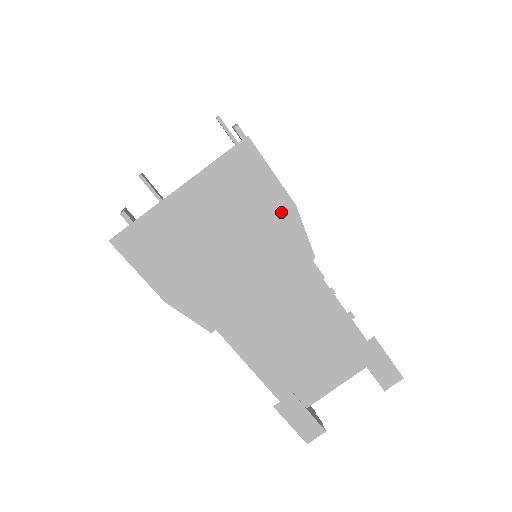
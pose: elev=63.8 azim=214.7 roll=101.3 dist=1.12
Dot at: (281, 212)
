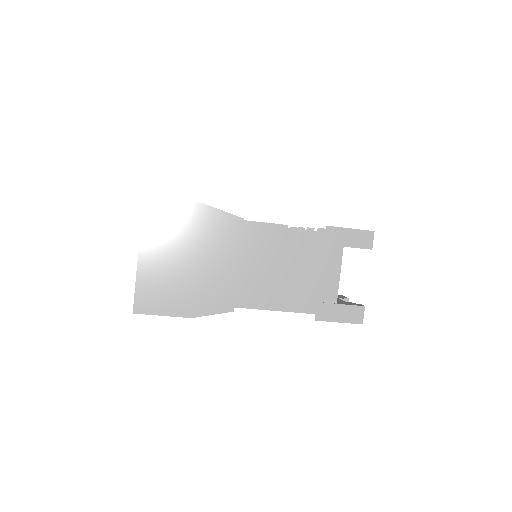
Dot at: (199, 215)
